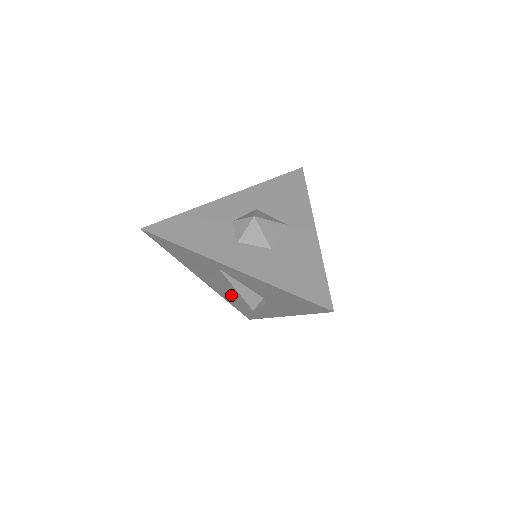
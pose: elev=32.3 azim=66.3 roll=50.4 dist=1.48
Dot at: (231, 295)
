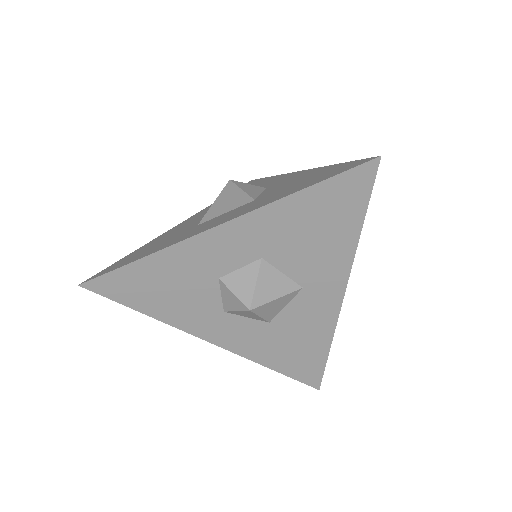
Dot at: occluded
